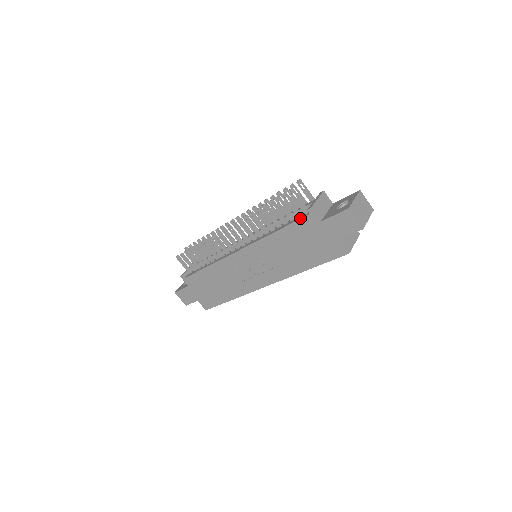
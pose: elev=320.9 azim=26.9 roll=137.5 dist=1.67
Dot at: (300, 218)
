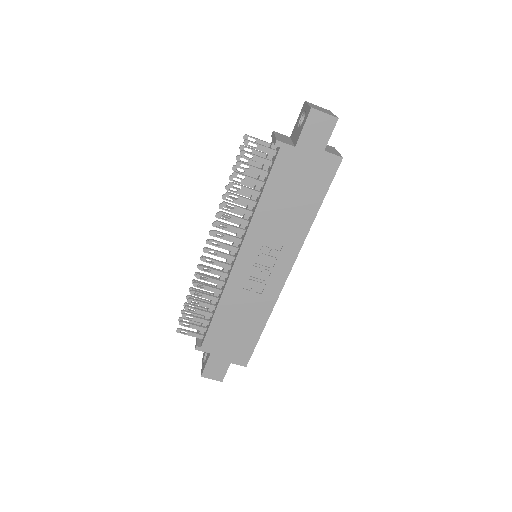
Dot at: (273, 161)
